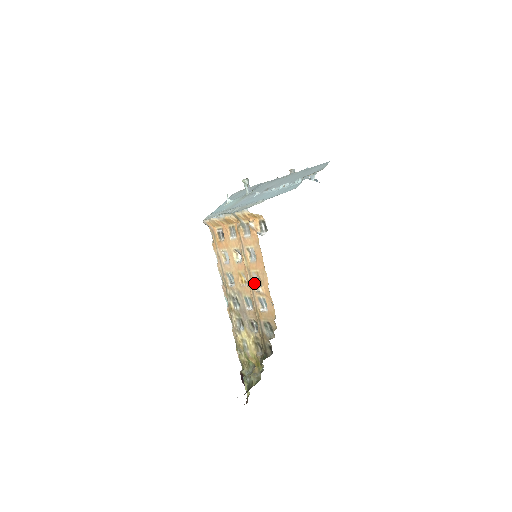
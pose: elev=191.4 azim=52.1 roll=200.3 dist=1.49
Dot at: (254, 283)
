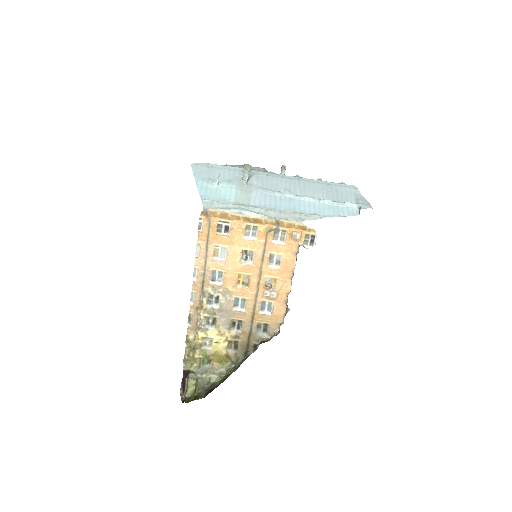
Dot at: (263, 287)
